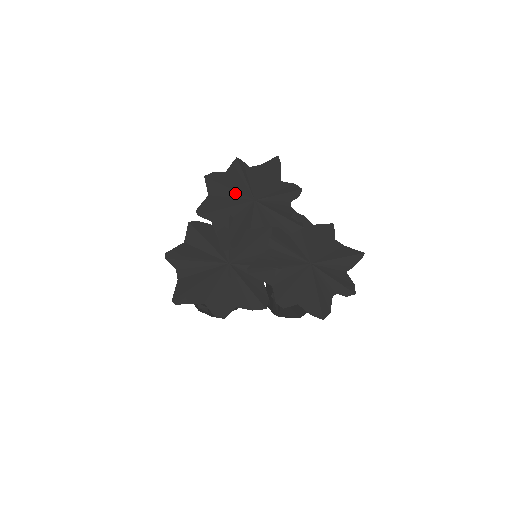
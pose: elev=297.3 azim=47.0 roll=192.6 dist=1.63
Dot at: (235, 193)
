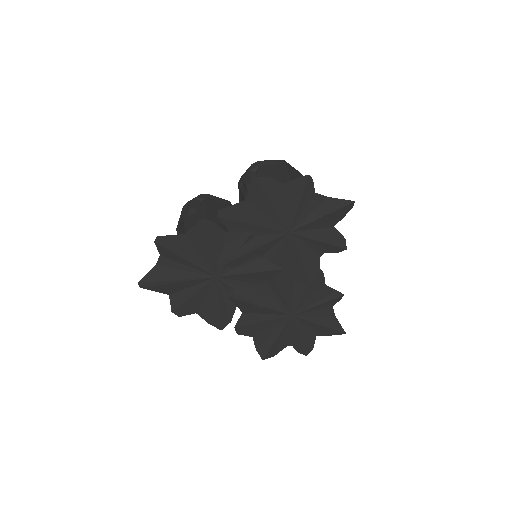
Dot at: (275, 214)
